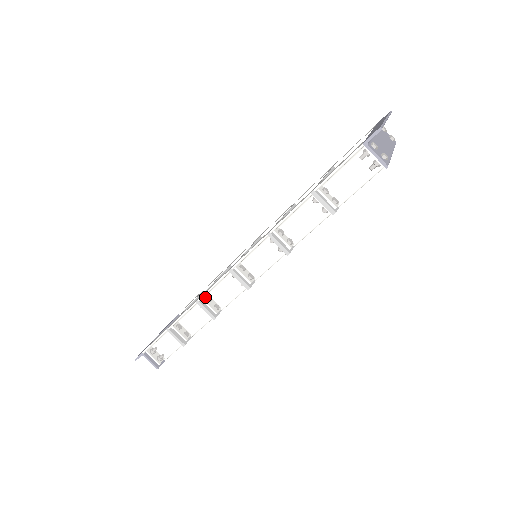
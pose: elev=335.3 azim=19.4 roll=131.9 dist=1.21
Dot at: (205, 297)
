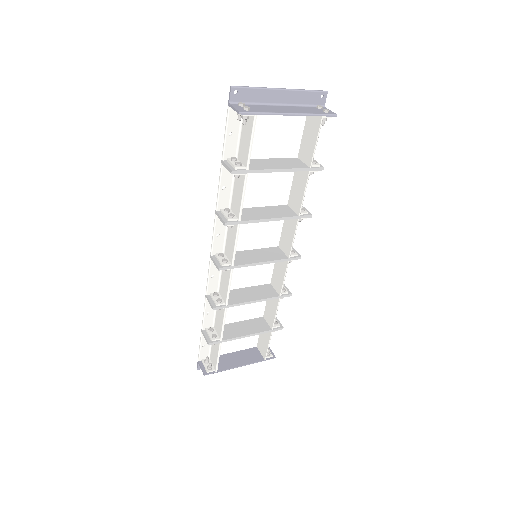
Dot at: (214, 293)
